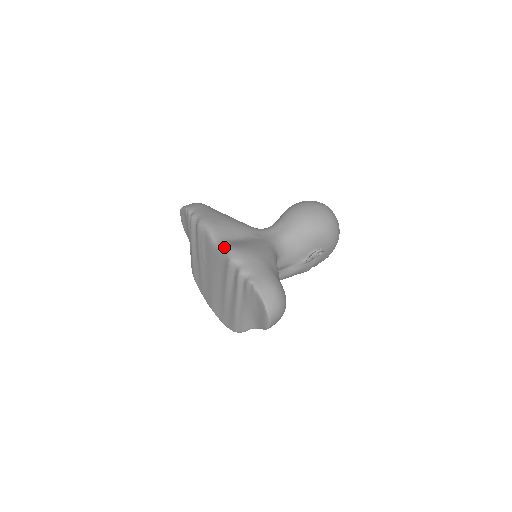
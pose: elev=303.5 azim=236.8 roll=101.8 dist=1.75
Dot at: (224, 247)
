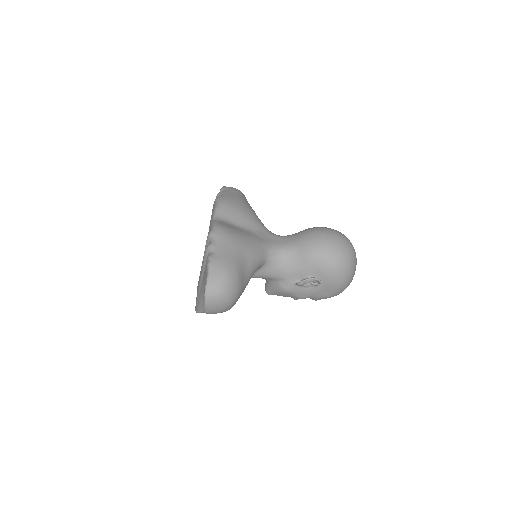
Dot at: (215, 222)
